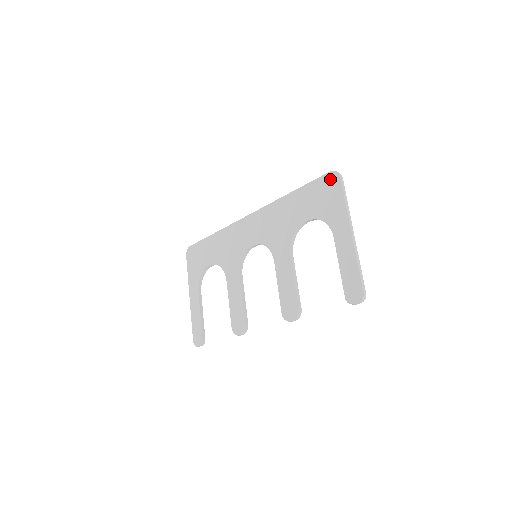
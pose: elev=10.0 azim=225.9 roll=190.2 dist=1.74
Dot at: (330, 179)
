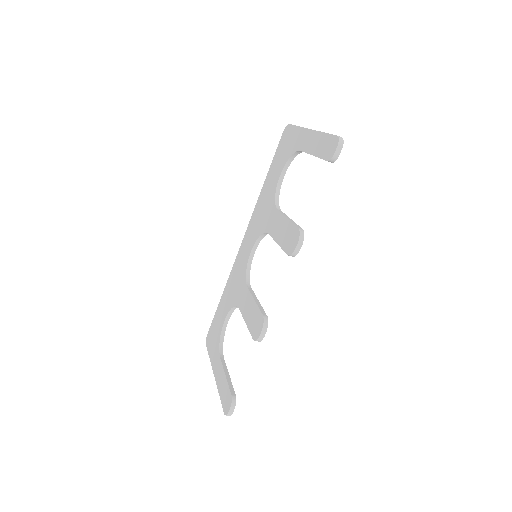
Dot at: (284, 135)
